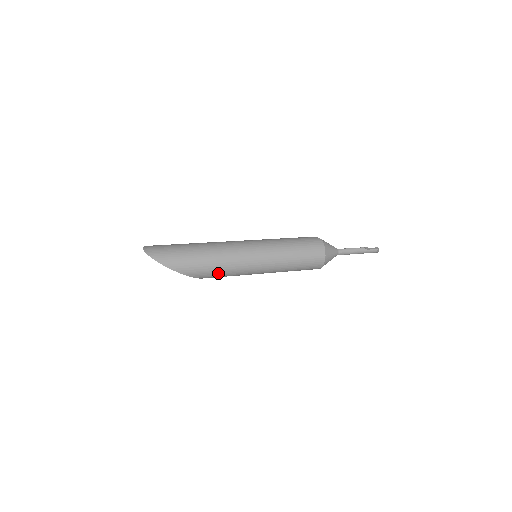
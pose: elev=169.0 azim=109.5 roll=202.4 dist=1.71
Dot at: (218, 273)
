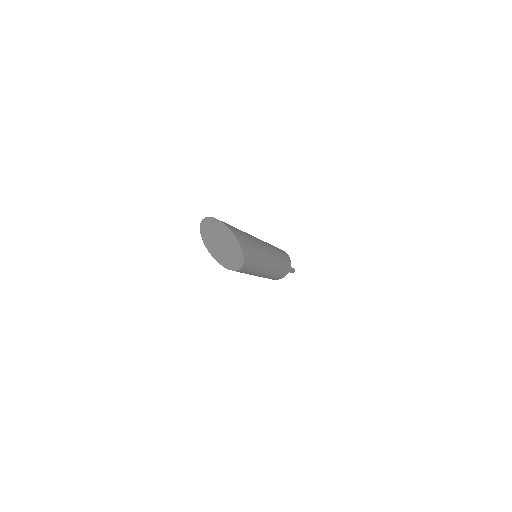
Dot at: (255, 261)
